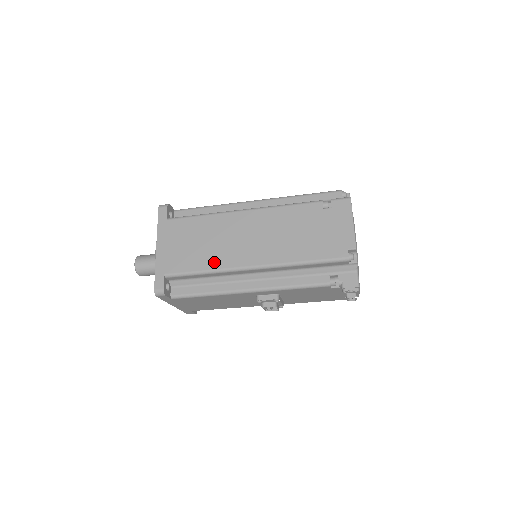
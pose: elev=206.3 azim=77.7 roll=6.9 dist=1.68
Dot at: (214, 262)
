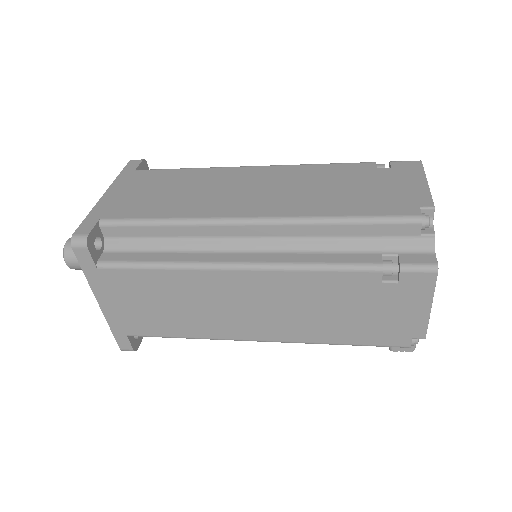
Dot at: (199, 331)
